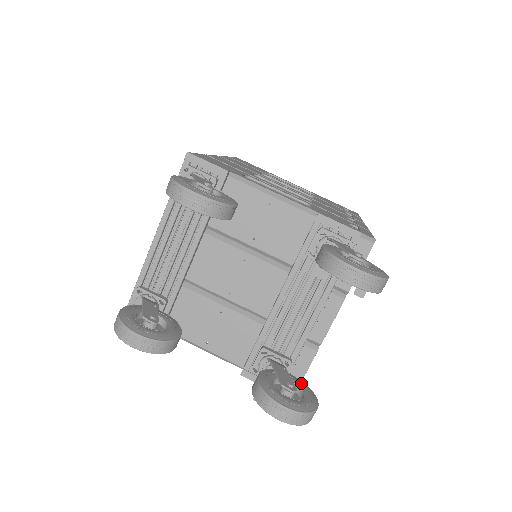
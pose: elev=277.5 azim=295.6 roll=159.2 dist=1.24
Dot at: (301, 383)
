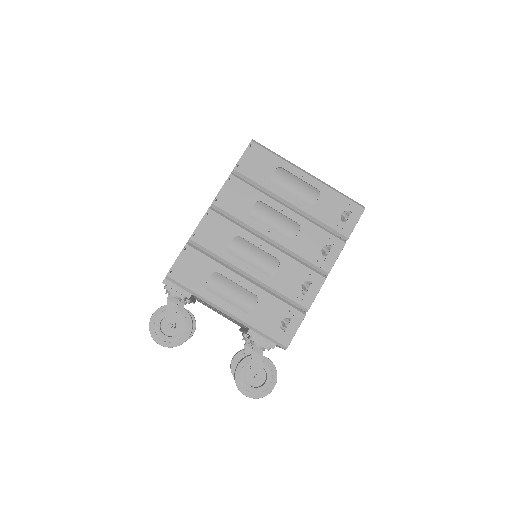
Dot at: occluded
